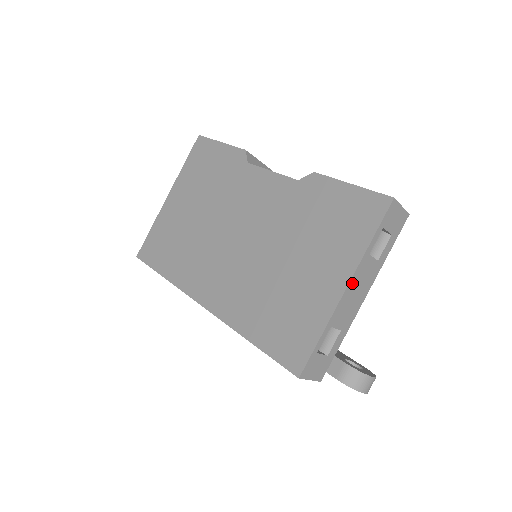
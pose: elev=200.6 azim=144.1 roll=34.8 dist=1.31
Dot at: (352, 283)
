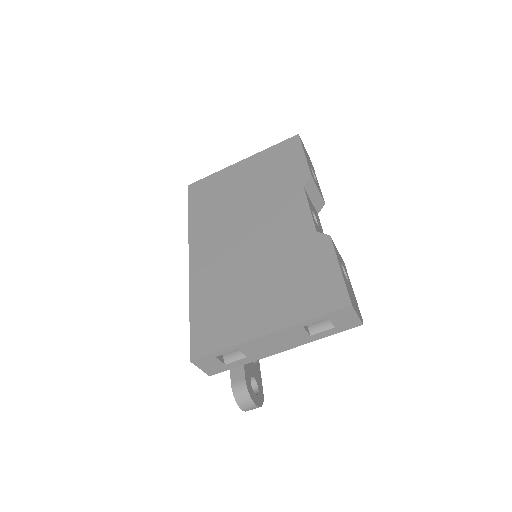
Dot at: (275, 335)
